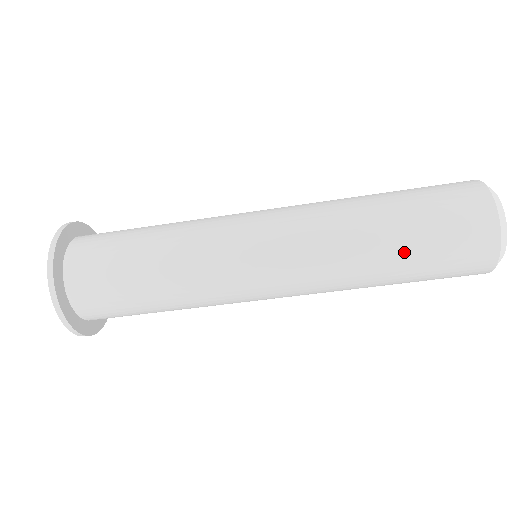
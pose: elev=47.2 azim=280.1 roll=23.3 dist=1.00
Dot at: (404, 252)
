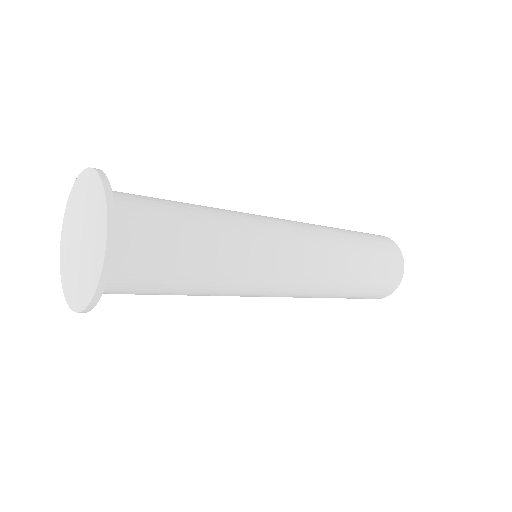
Dot at: (366, 265)
